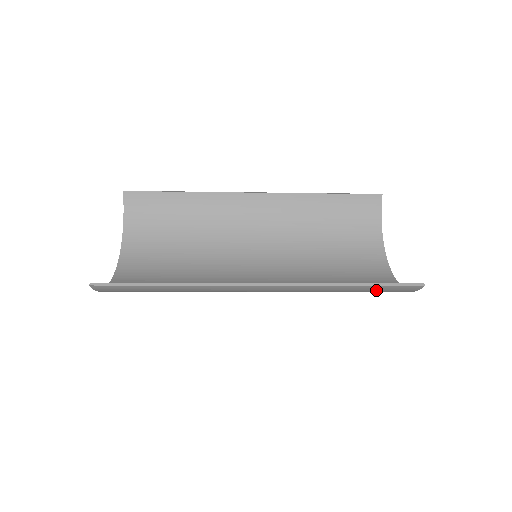
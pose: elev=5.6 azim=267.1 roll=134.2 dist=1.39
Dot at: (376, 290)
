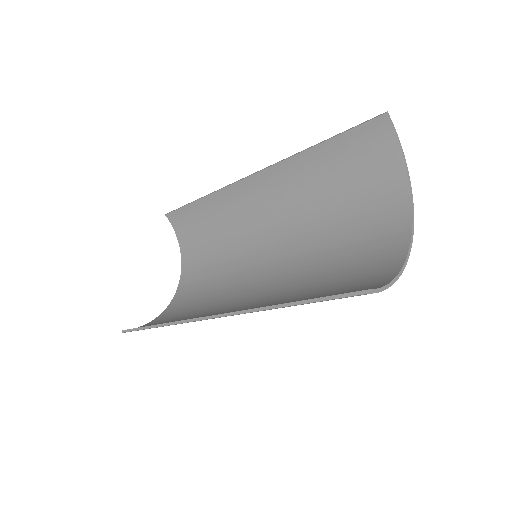
Dot at: occluded
